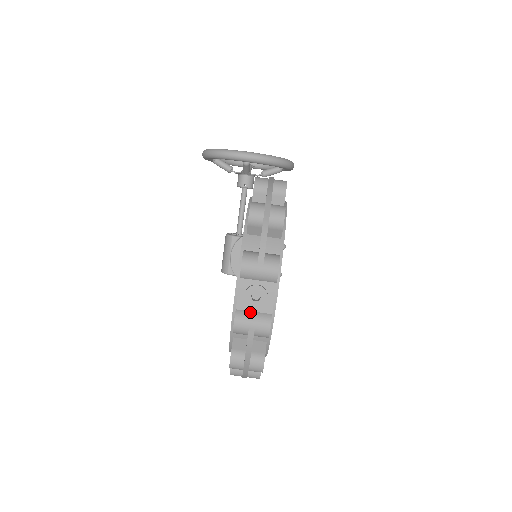
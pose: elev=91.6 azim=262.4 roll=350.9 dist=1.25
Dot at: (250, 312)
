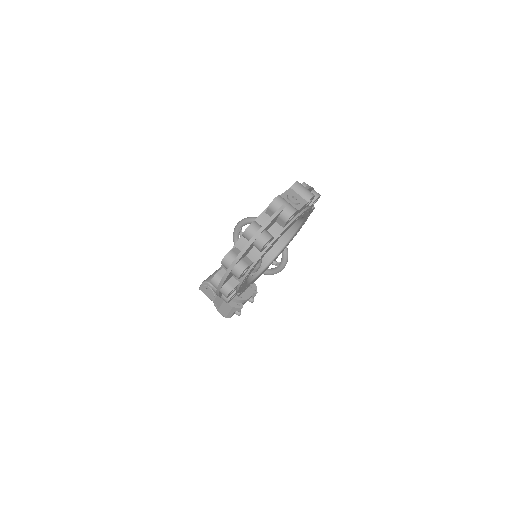
Dot at: (287, 201)
